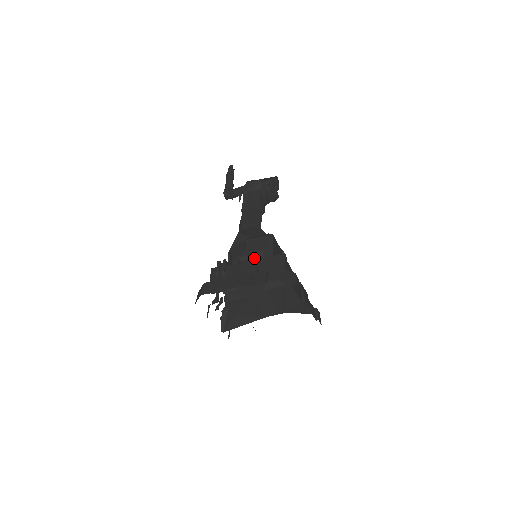
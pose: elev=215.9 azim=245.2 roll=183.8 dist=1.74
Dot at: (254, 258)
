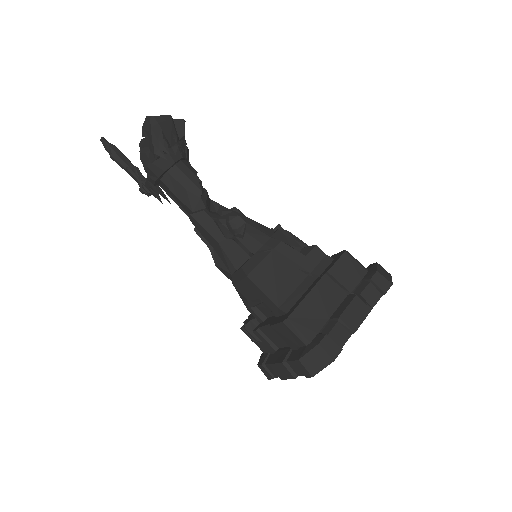
Dot at: (262, 303)
